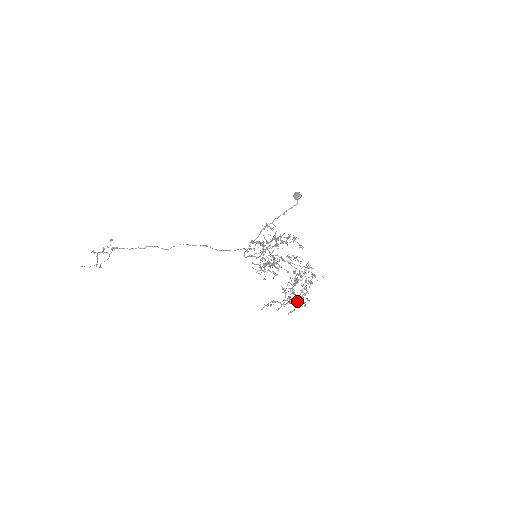
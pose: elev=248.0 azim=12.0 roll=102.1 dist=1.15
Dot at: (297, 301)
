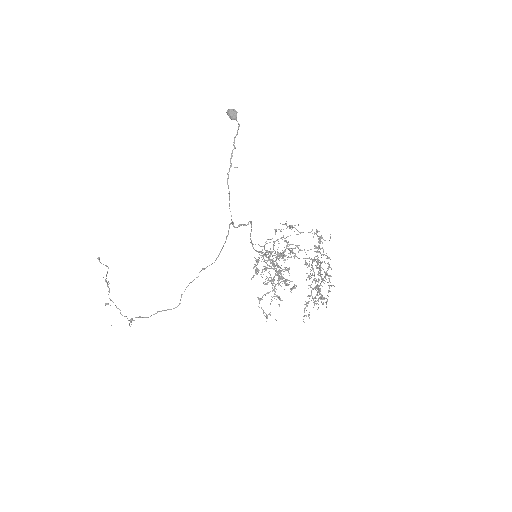
Dot at: occluded
